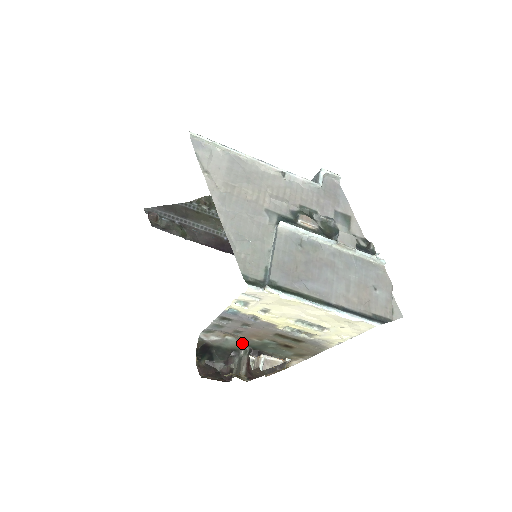
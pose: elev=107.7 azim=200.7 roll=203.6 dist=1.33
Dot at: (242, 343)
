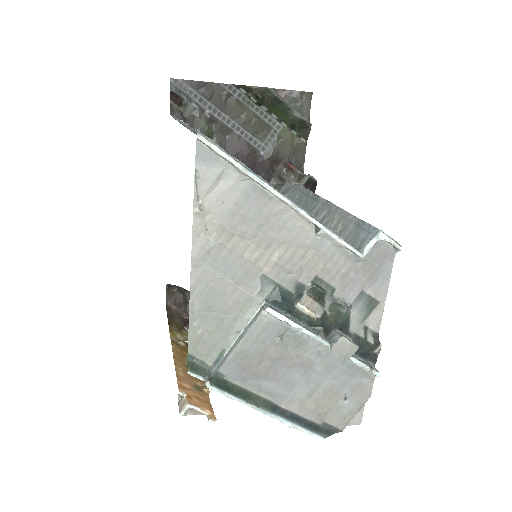
Dot at: occluded
